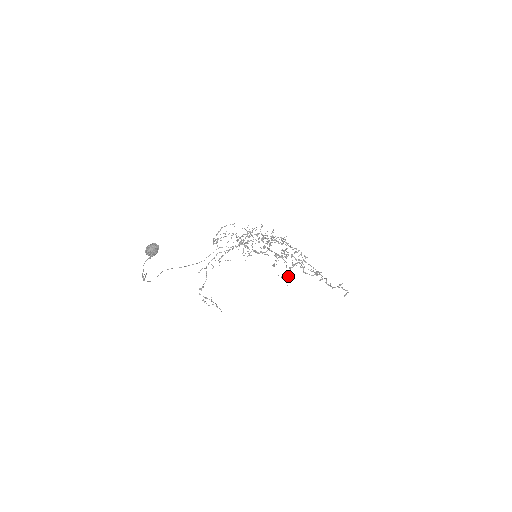
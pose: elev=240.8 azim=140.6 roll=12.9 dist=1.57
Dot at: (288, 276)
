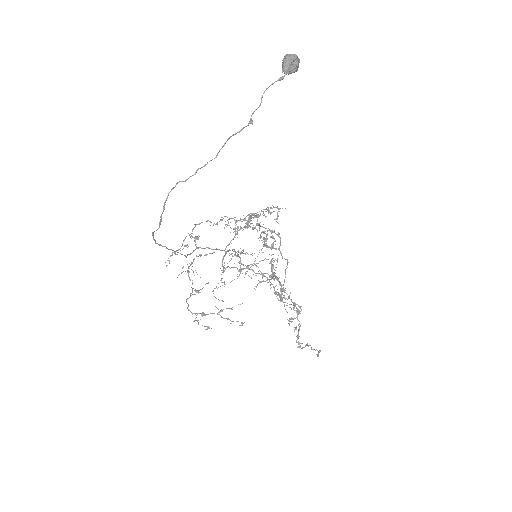
Dot at: (282, 301)
